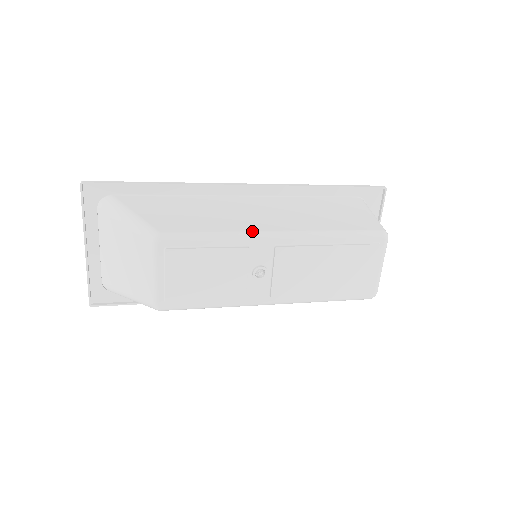
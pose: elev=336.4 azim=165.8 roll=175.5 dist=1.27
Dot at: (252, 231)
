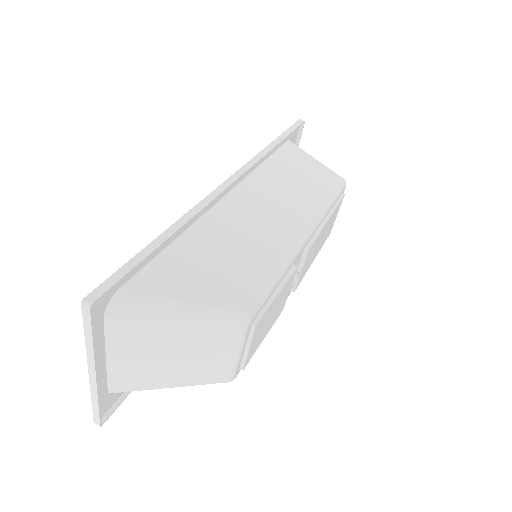
Dot at: (294, 247)
